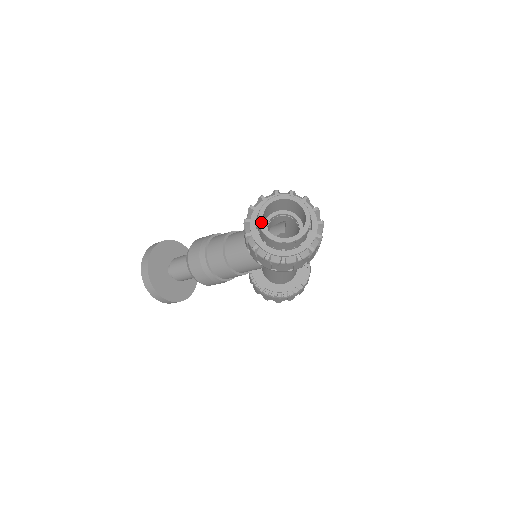
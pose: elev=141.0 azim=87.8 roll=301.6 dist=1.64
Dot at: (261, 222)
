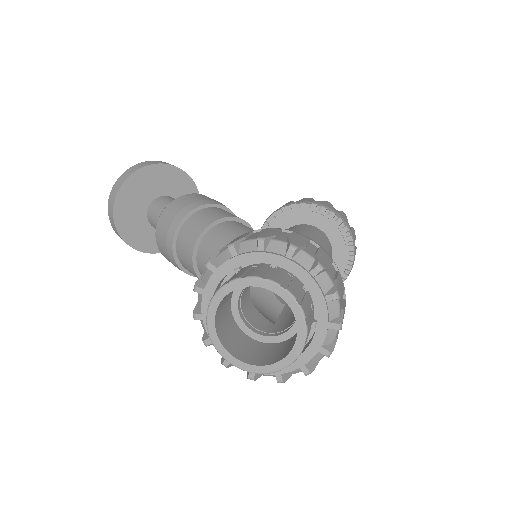
Dot at: (210, 324)
